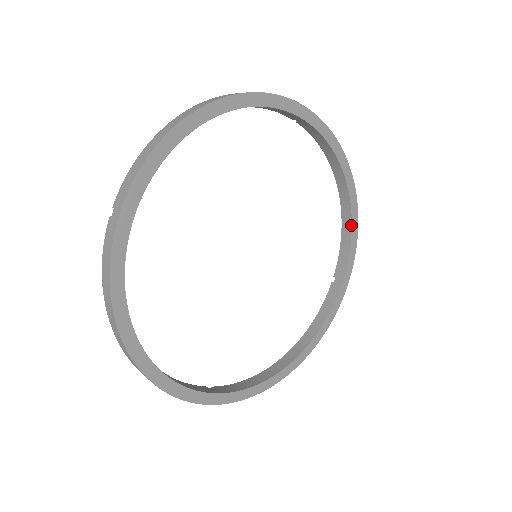
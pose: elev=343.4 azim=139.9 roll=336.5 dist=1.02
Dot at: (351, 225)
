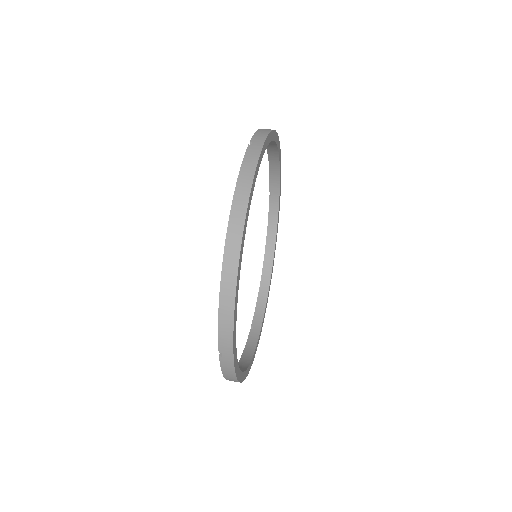
Dot at: (279, 160)
